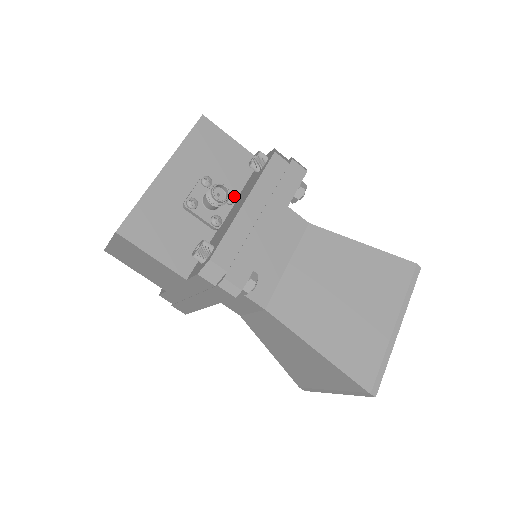
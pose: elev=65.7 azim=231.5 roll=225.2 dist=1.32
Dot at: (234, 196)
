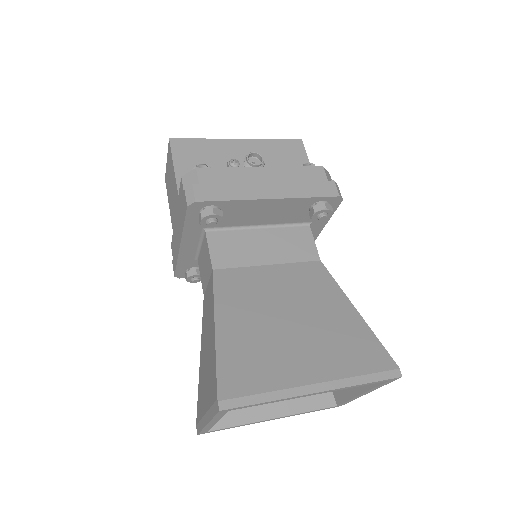
Dot at: occluded
